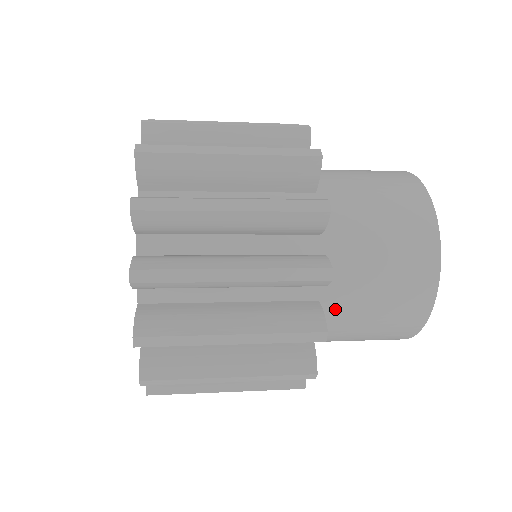
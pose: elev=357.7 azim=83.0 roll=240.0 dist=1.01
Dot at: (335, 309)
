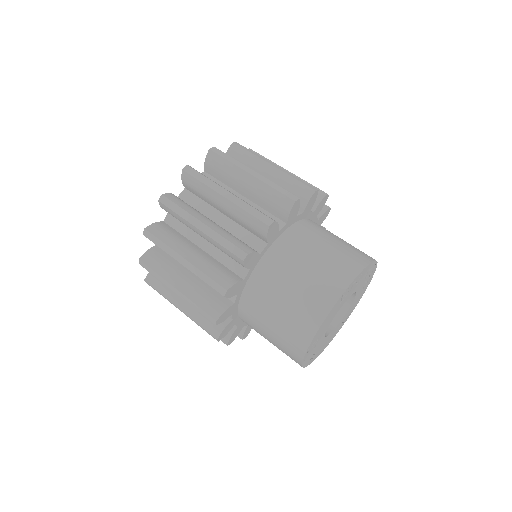
Dot at: occluded
